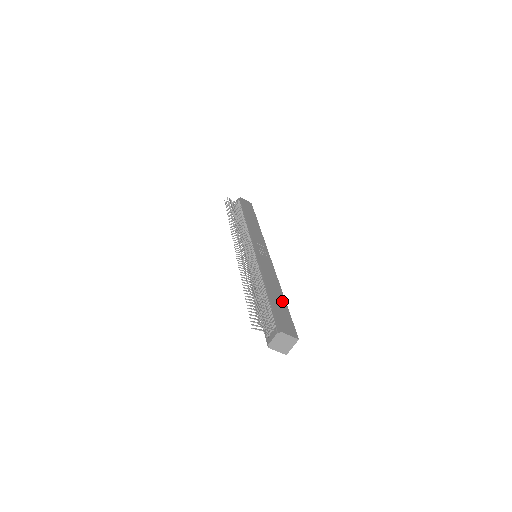
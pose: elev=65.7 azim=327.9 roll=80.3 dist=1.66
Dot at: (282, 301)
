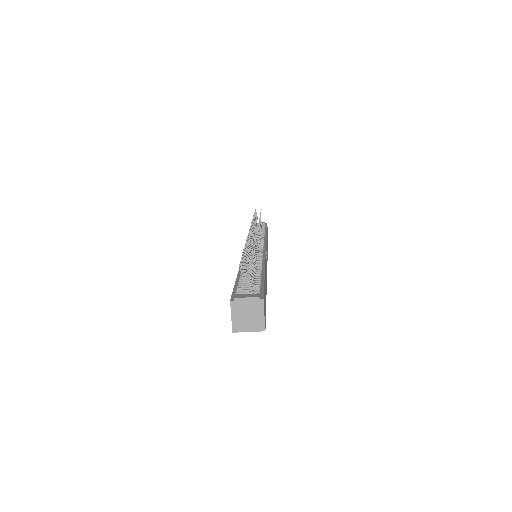
Dot at: occluded
